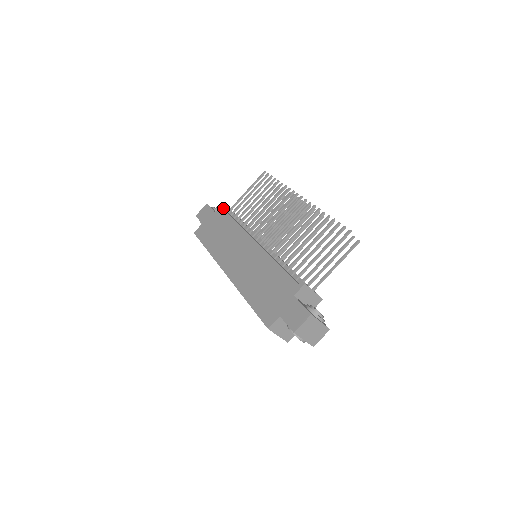
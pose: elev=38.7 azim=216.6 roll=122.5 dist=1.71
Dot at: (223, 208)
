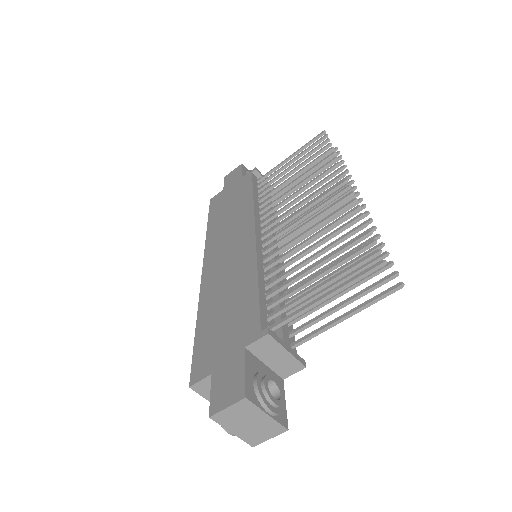
Dot at: (253, 174)
